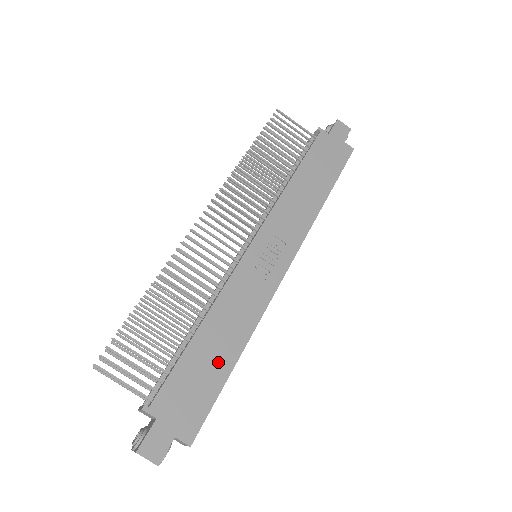
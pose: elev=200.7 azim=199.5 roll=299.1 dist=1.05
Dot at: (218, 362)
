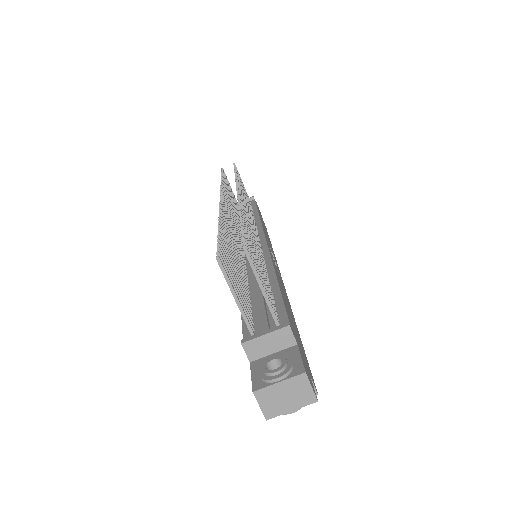
Dot at: occluded
